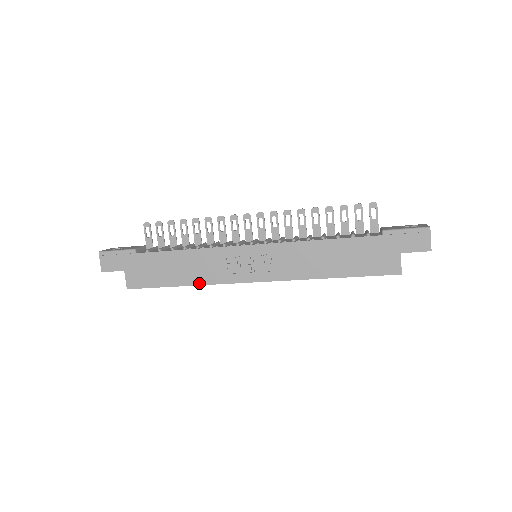
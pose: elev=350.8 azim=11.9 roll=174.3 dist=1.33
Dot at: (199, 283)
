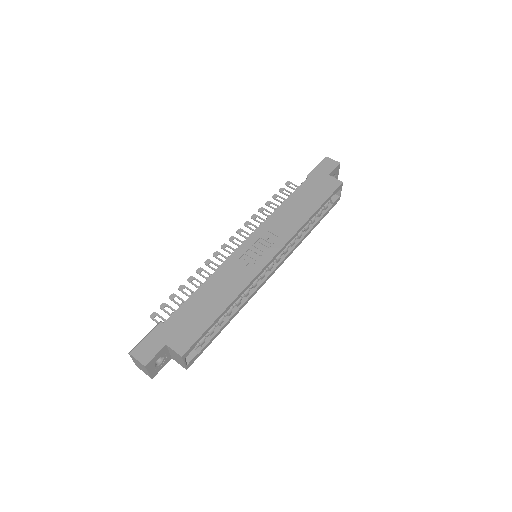
Dot at: (237, 294)
